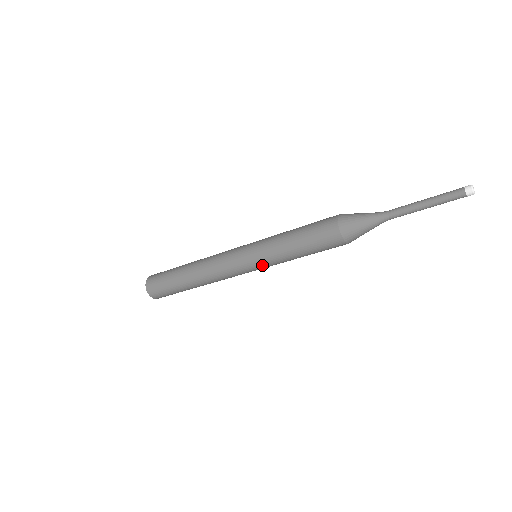
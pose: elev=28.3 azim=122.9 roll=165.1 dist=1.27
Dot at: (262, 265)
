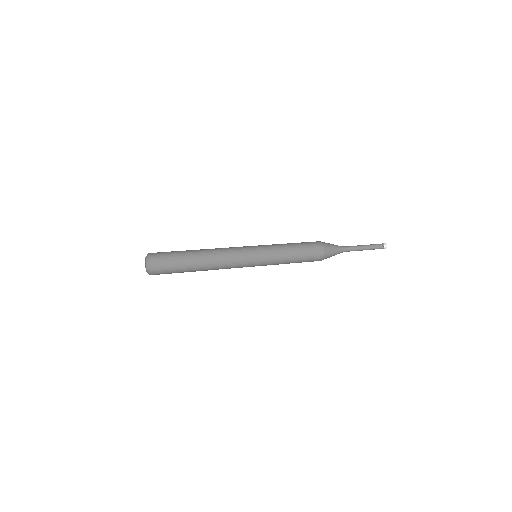
Dot at: occluded
